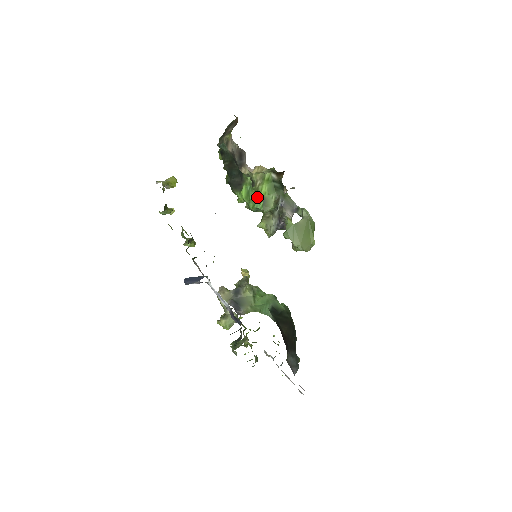
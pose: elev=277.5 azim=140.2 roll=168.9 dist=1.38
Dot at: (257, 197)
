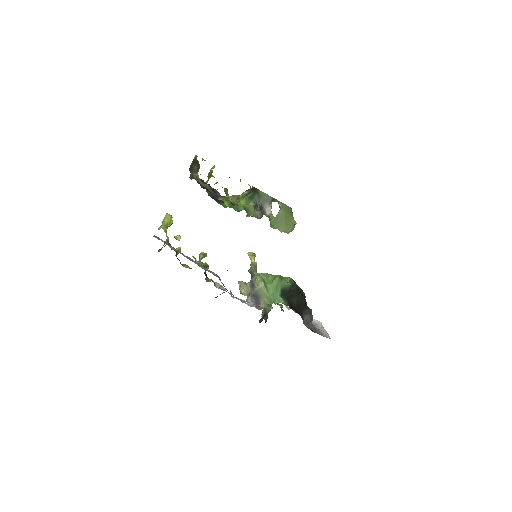
Dot at: (238, 205)
